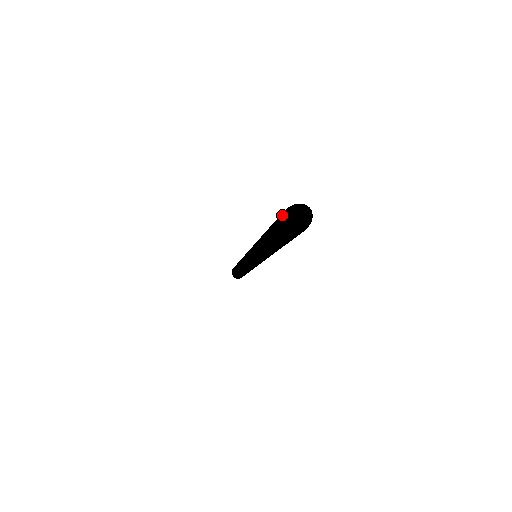
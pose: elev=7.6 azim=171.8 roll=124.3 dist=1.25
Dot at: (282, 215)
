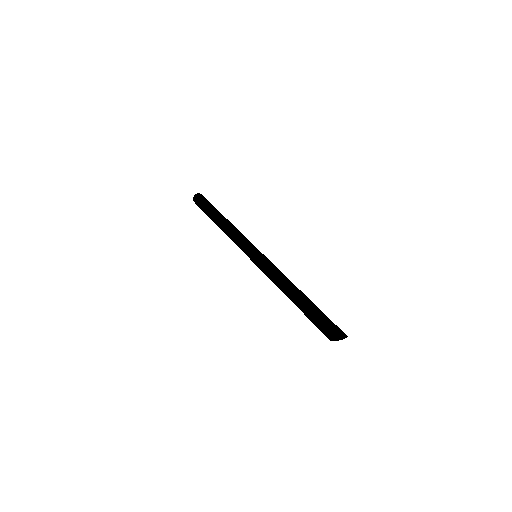
Dot at: occluded
